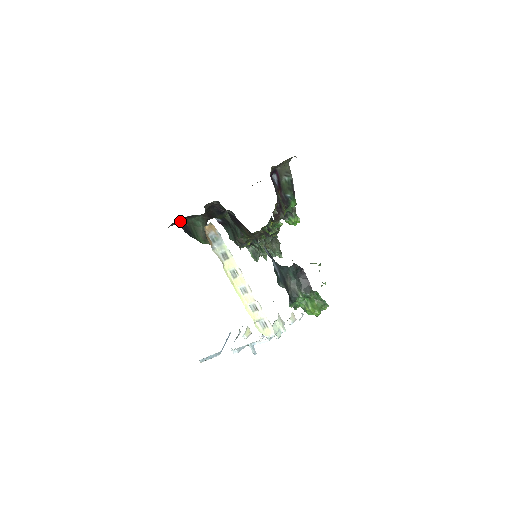
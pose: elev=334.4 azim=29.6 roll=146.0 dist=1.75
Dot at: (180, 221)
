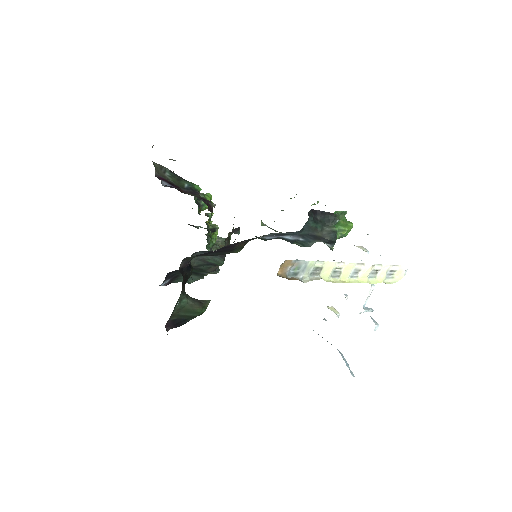
Dot at: (165, 325)
